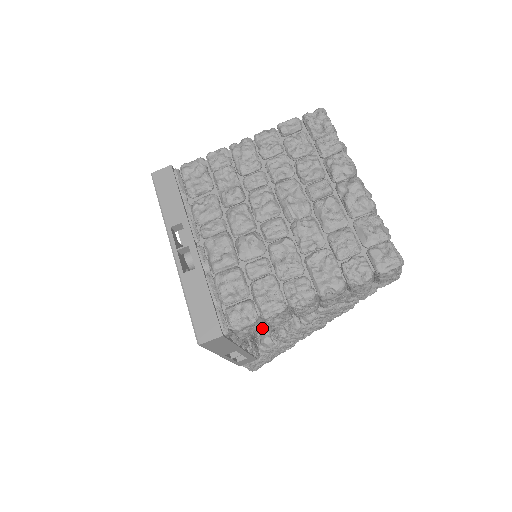
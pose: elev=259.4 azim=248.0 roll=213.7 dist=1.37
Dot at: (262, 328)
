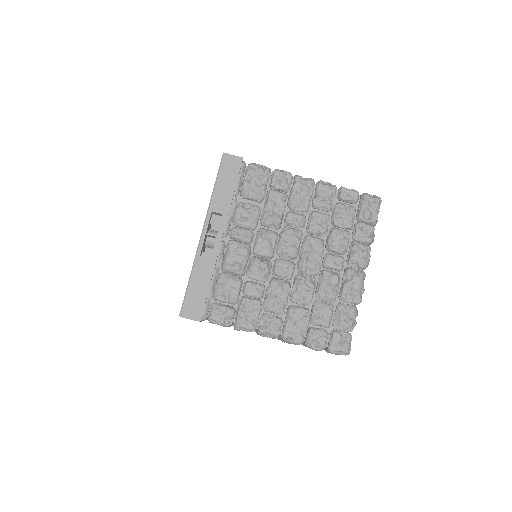
Dot at: (228, 326)
